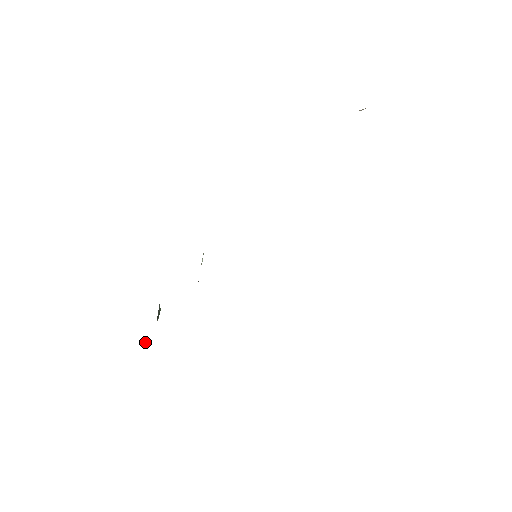
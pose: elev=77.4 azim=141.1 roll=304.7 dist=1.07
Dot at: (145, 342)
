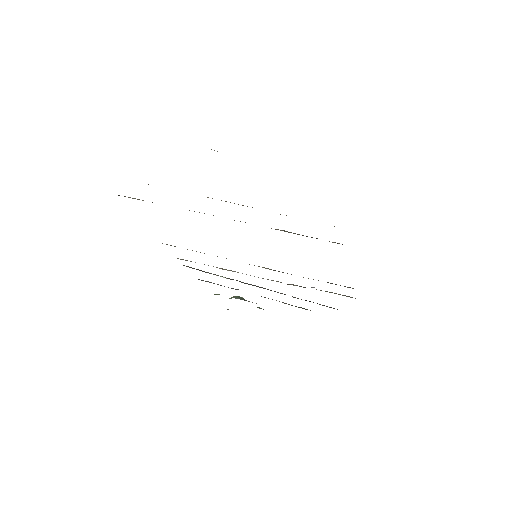
Dot at: occluded
